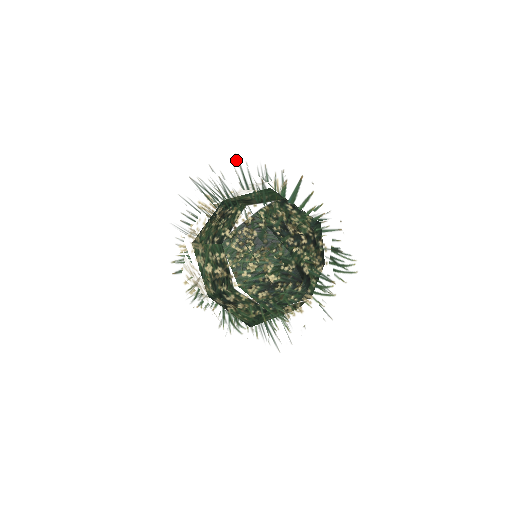
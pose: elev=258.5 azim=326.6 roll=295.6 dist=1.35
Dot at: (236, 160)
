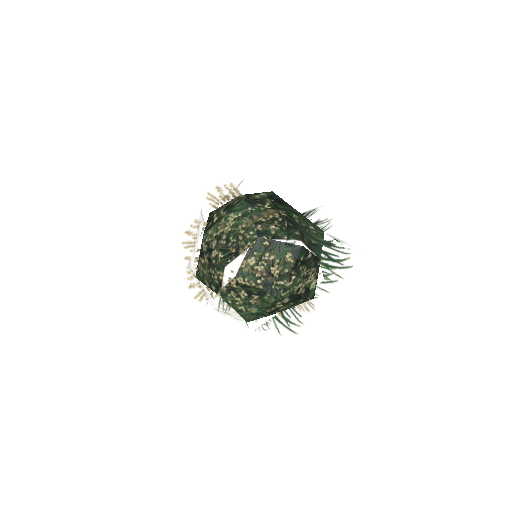
Dot at: occluded
